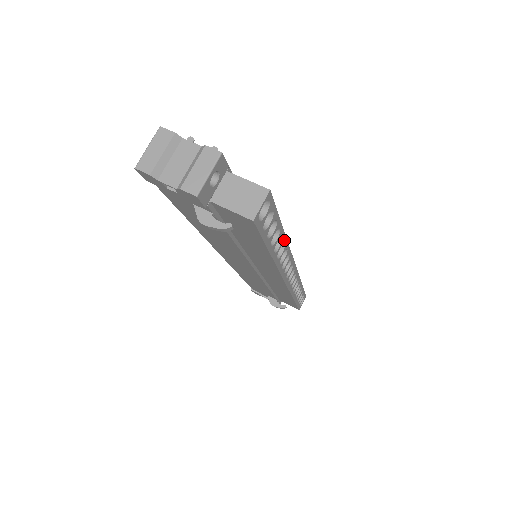
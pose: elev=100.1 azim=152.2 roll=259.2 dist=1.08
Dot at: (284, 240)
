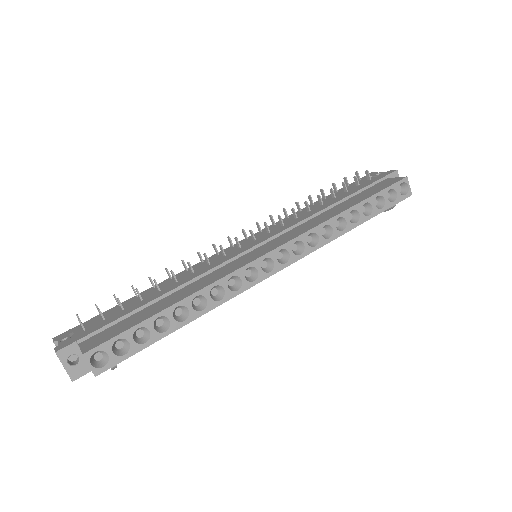
Dot at: (189, 300)
